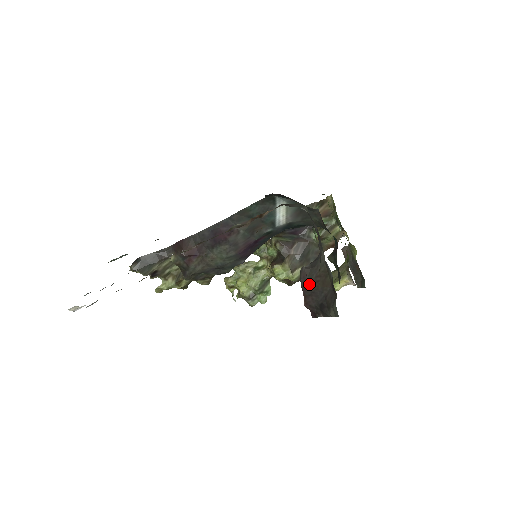
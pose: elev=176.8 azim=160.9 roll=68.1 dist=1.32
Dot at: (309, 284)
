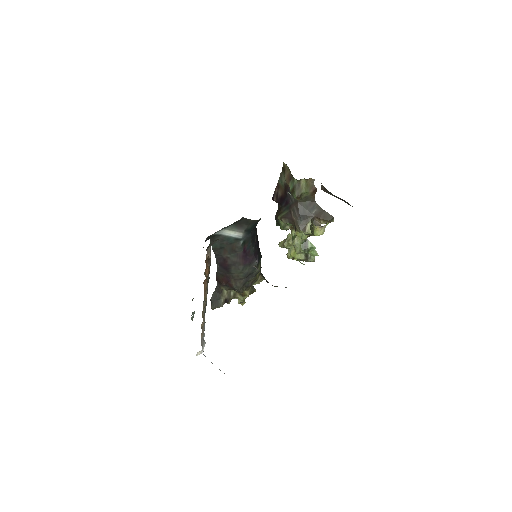
Dot at: (262, 276)
